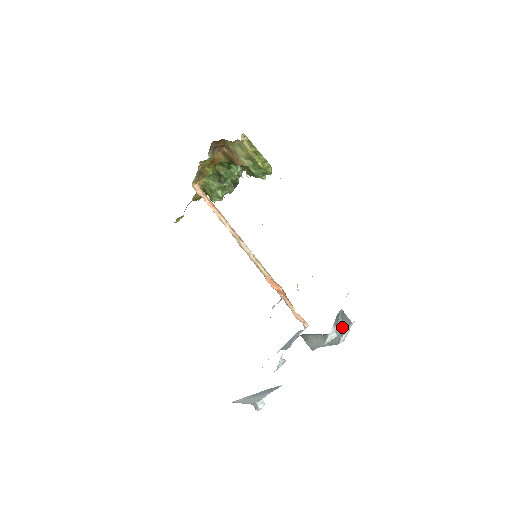
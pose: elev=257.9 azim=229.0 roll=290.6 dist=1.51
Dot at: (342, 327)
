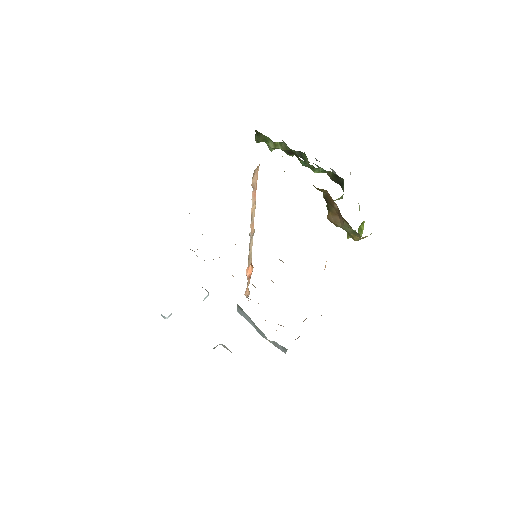
Dot at: (276, 345)
